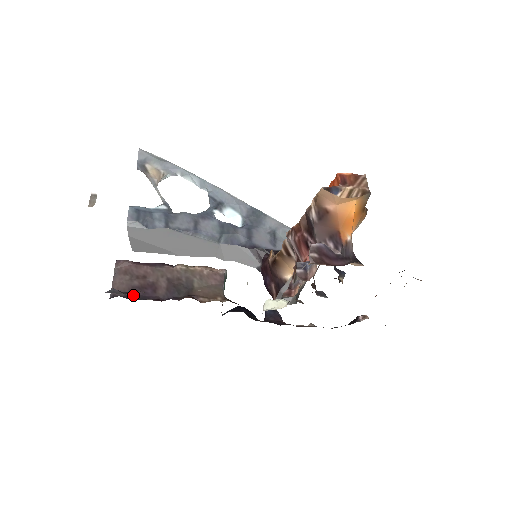
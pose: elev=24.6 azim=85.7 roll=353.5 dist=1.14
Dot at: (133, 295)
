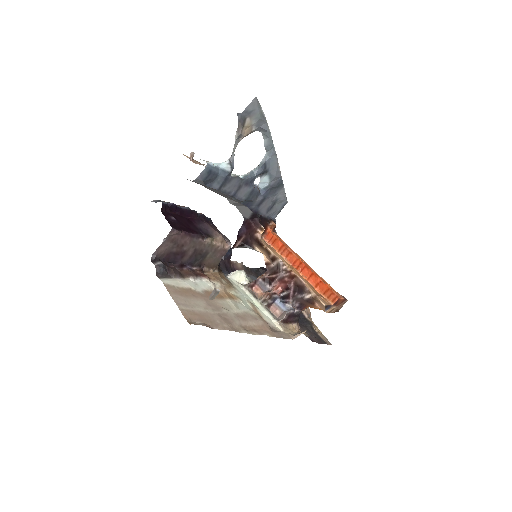
Dot at: (168, 258)
